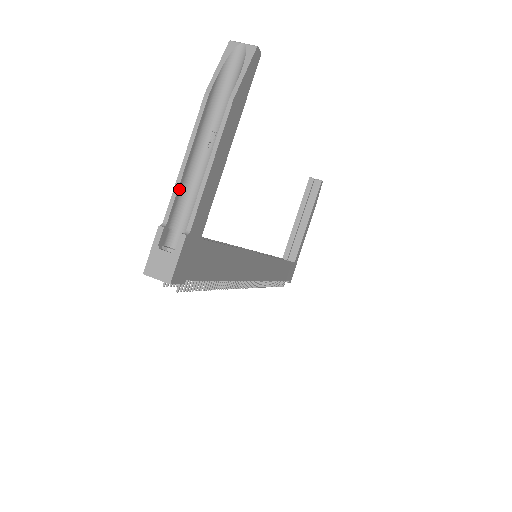
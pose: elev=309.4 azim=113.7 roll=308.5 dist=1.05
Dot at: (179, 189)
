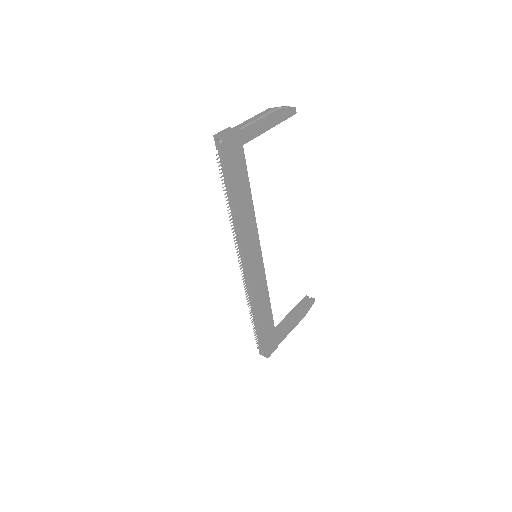
Dot at: (244, 124)
